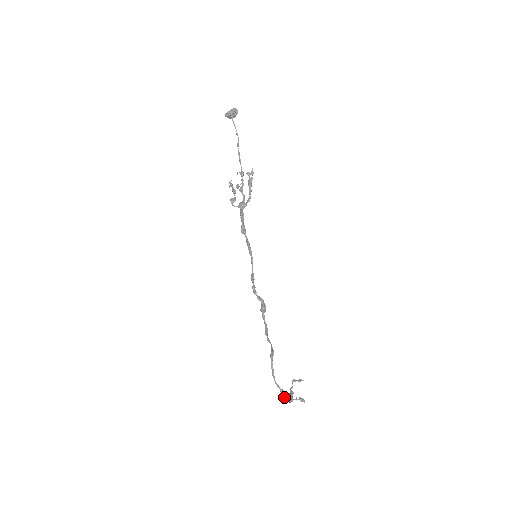
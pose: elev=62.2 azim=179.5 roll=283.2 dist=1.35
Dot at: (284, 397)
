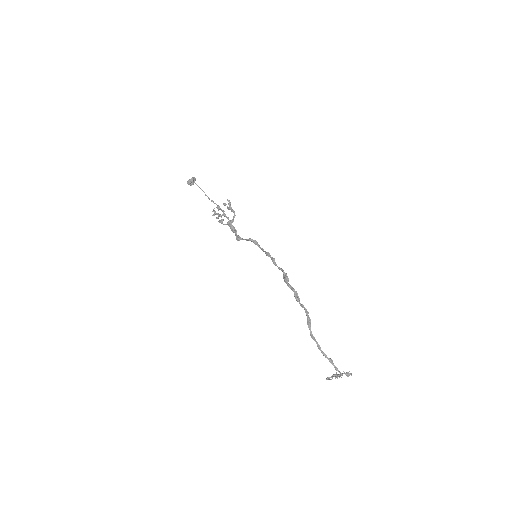
Dot at: (335, 368)
